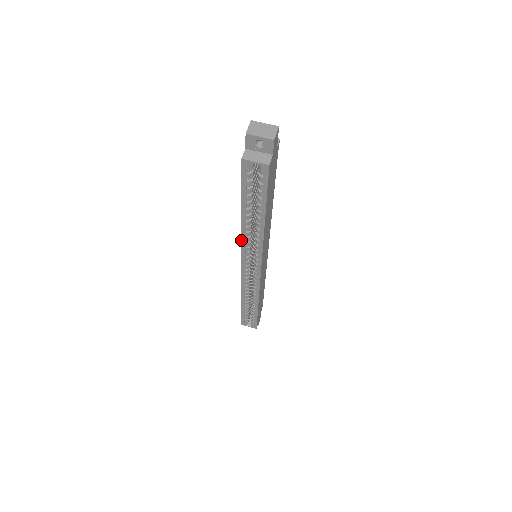
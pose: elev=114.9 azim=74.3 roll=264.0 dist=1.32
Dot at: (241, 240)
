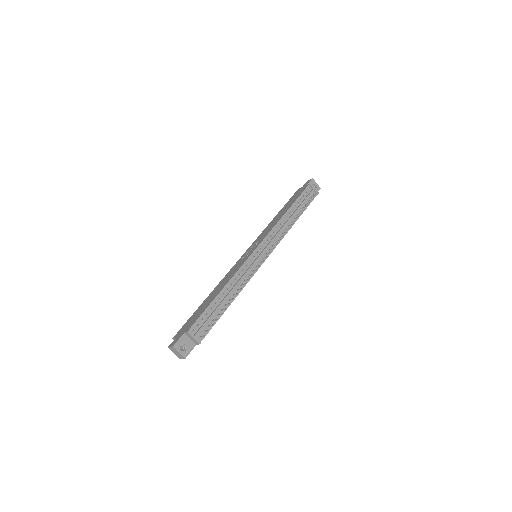
Dot at: (224, 277)
